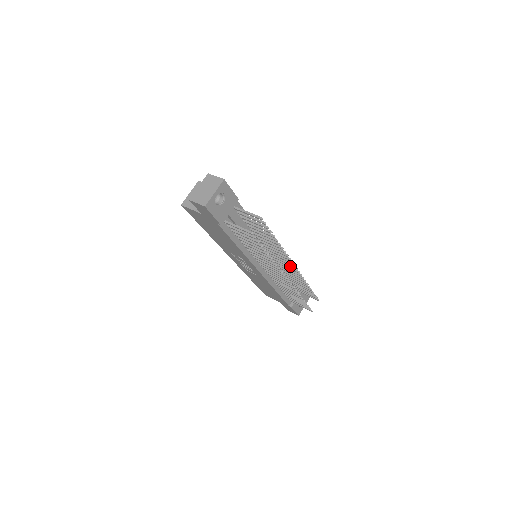
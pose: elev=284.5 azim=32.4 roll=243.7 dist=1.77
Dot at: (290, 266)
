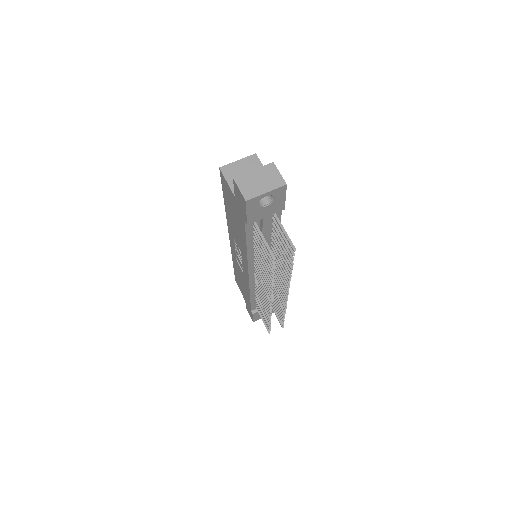
Dot at: (282, 291)
